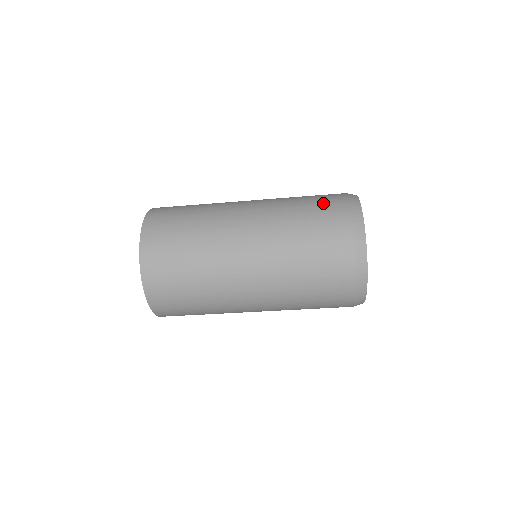
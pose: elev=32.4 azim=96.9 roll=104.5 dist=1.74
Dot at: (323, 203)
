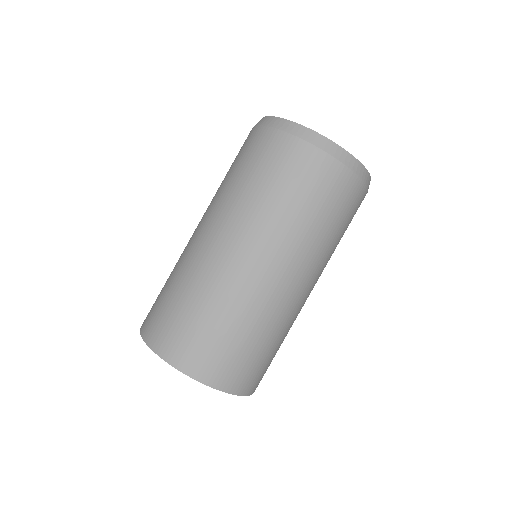
Dot at: occluded
